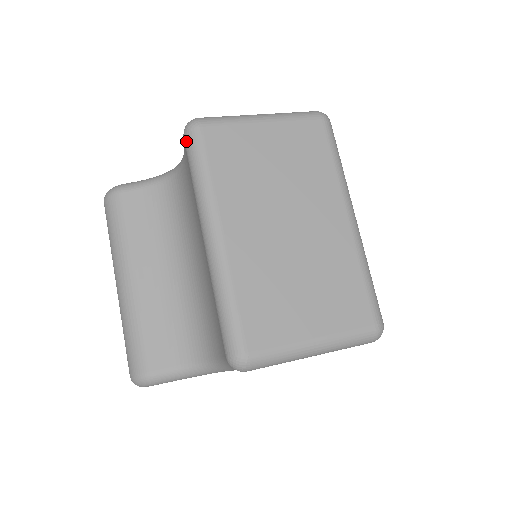
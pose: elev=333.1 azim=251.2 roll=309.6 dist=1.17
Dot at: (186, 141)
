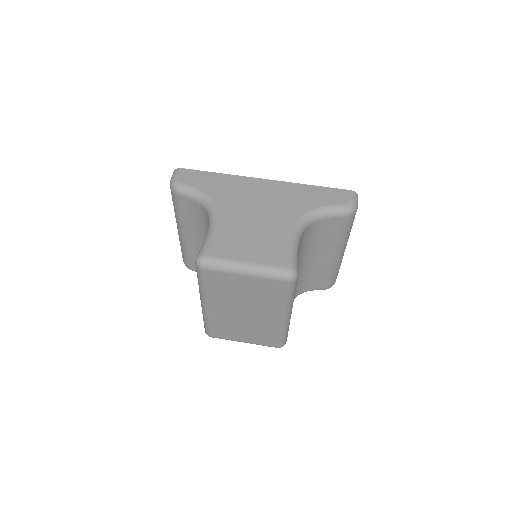
Dot at: (196, 266)
